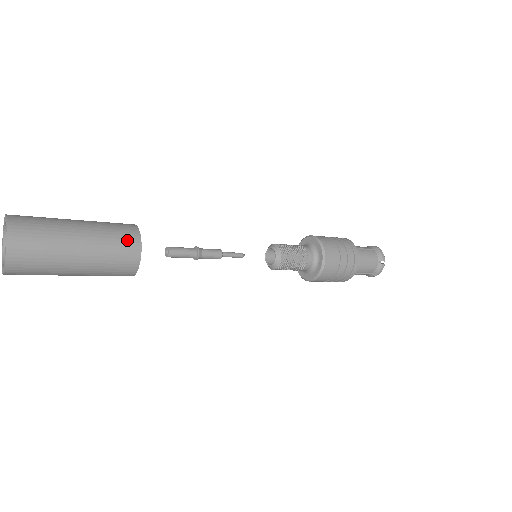
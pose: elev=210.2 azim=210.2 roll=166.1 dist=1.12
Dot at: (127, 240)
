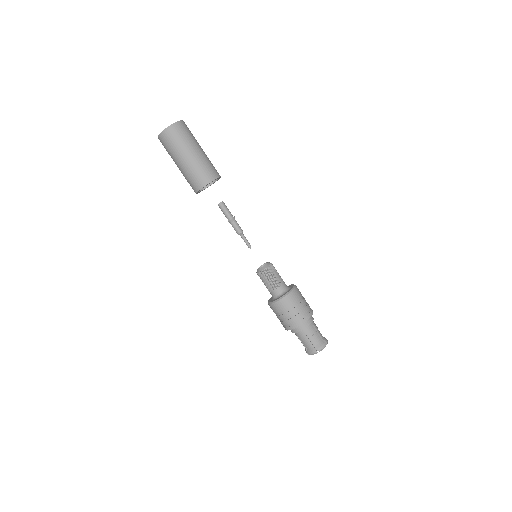
Dot at: (216, 170)
